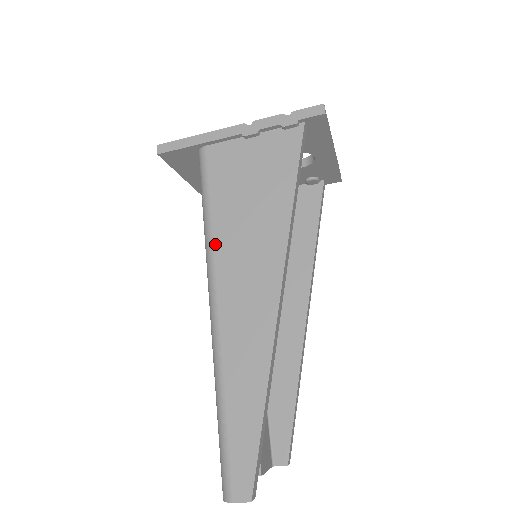
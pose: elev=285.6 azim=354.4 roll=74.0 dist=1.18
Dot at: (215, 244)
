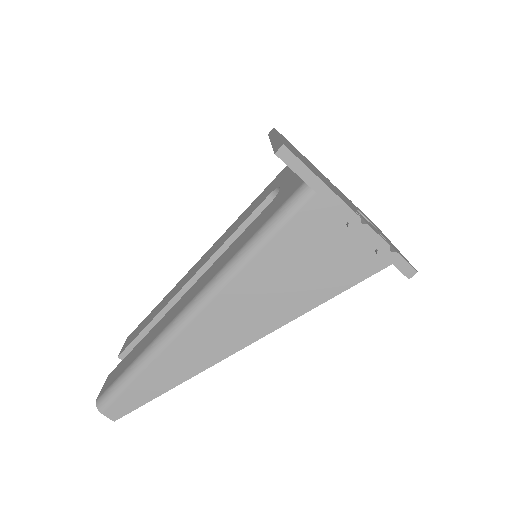
Dot at: (240, 275)
